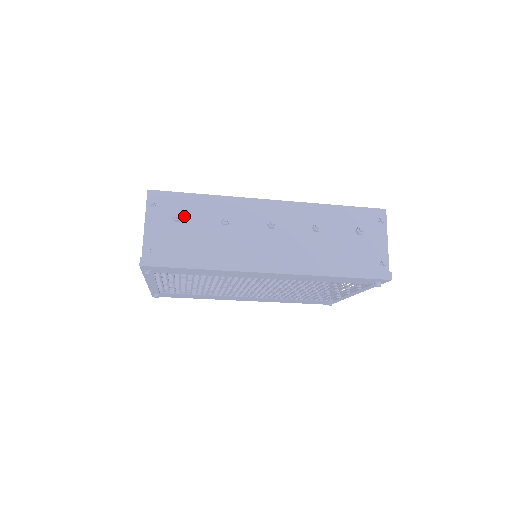
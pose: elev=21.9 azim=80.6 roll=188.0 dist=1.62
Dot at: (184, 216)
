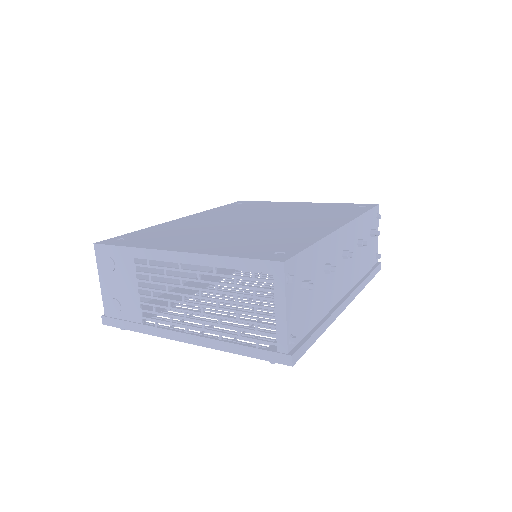
Dot at: (307, 280)
